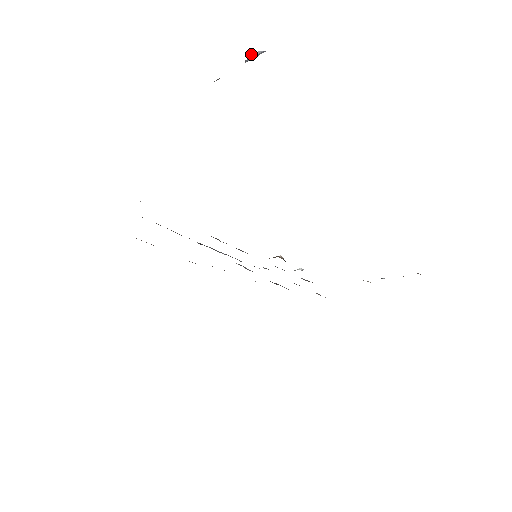
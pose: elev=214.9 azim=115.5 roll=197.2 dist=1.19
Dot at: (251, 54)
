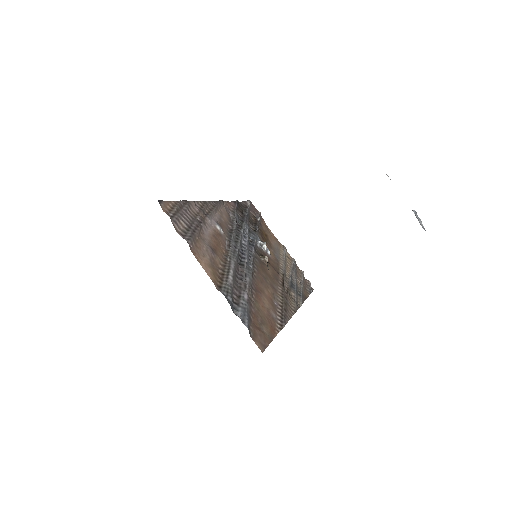
Dot at: (421, 222)
